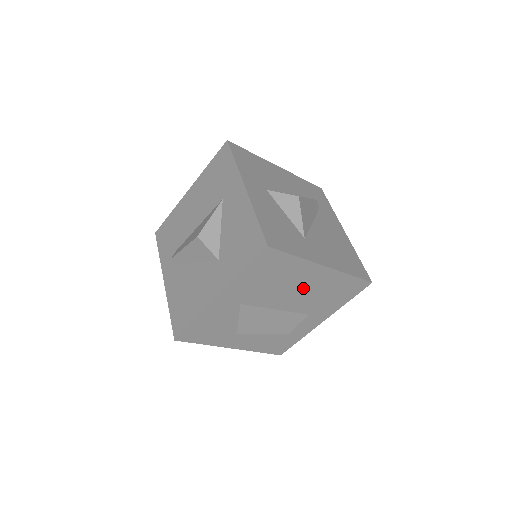
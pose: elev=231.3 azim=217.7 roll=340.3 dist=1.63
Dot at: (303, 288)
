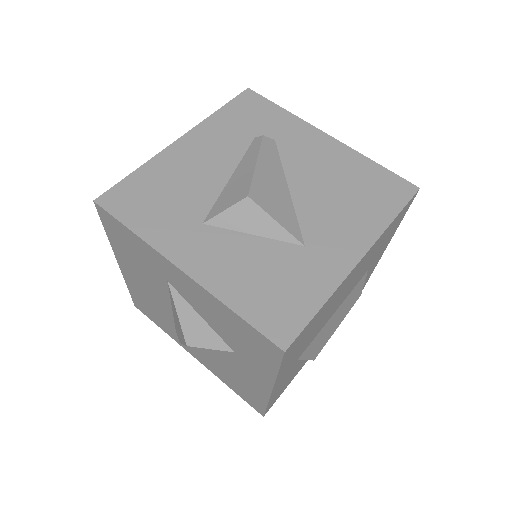
Dot at: (349, 285)
